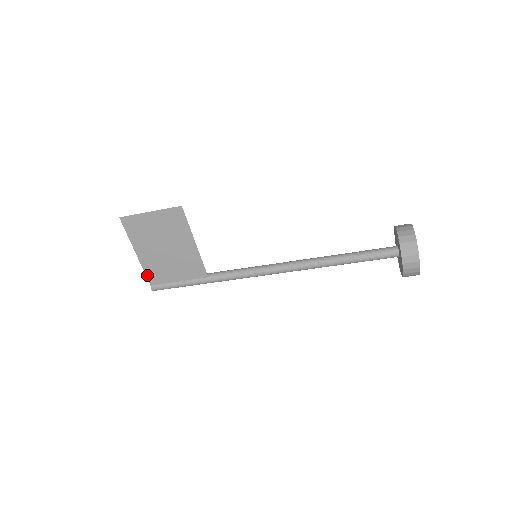
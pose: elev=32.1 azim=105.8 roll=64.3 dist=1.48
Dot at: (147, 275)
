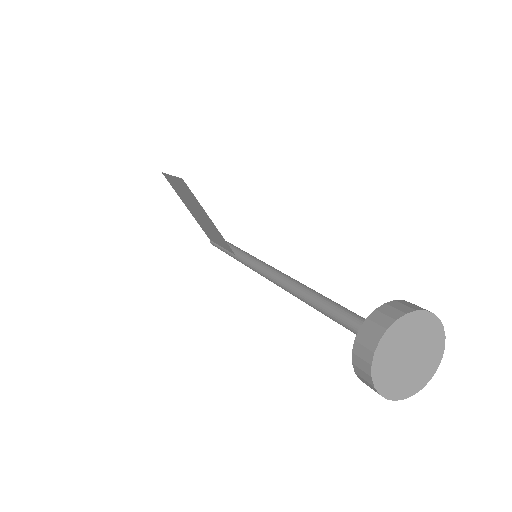
Dot at: (203, 230)
